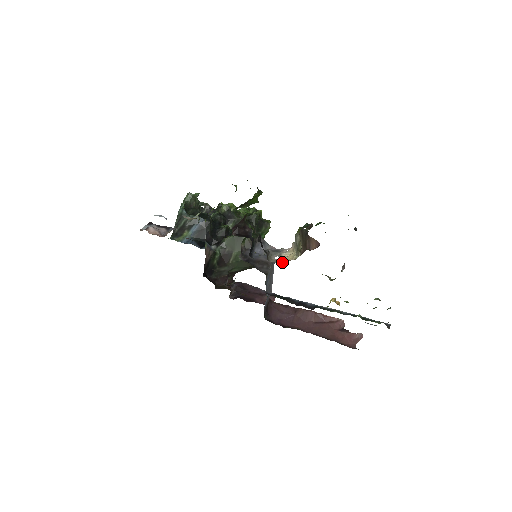
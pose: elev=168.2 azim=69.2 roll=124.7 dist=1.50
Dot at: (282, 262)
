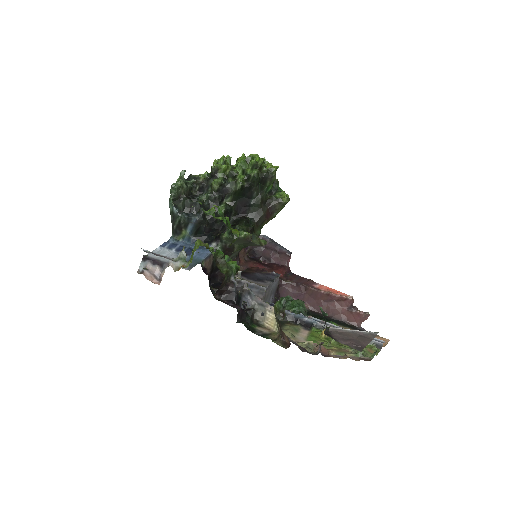
Dot at: (266, 326)
